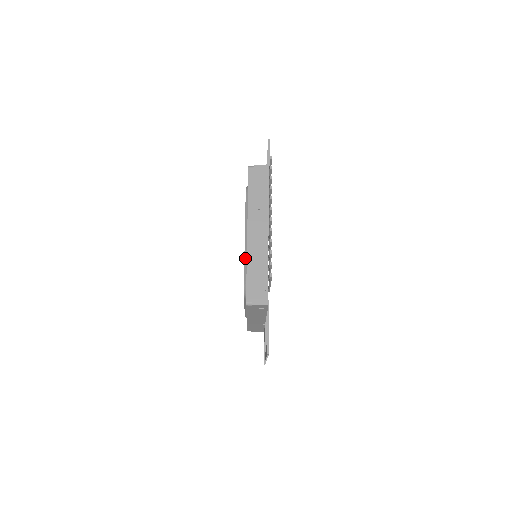
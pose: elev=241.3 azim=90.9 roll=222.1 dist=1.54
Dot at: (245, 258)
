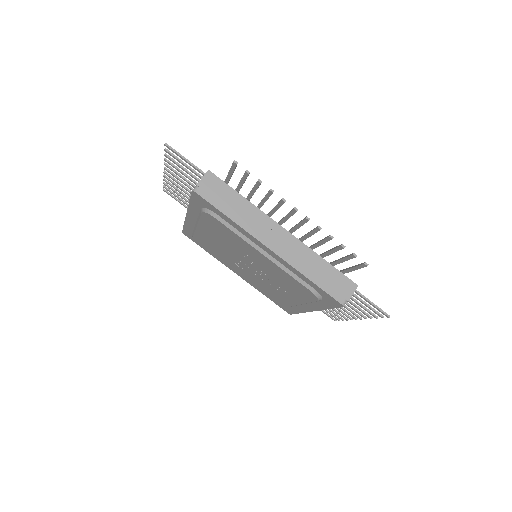
Dot at: (198, 219)
